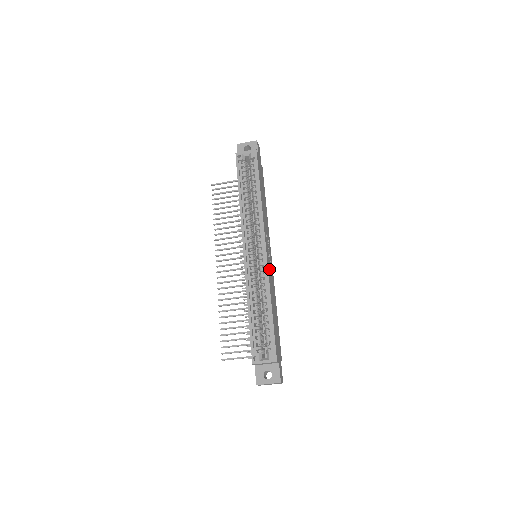
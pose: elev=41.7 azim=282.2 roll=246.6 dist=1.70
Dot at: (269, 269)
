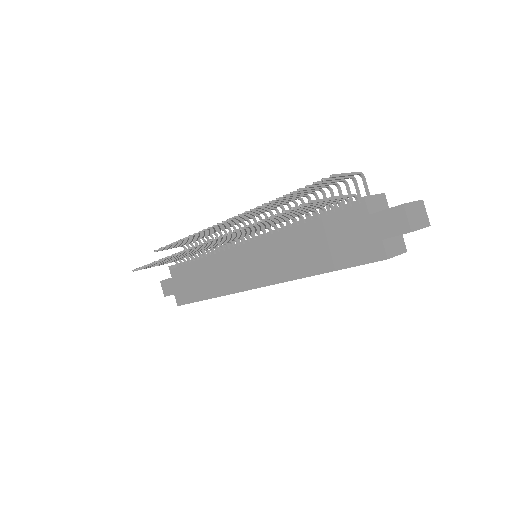
Dot at: occluded
